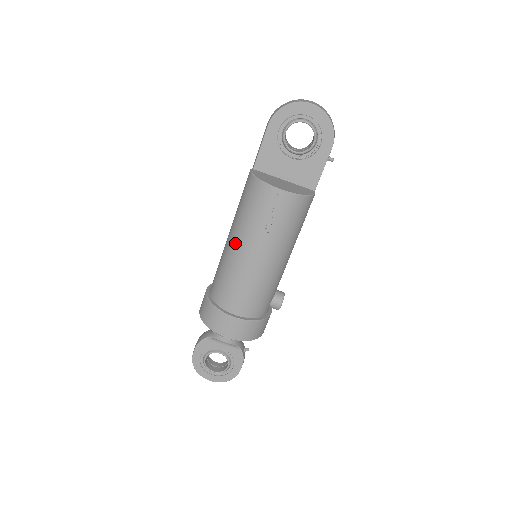
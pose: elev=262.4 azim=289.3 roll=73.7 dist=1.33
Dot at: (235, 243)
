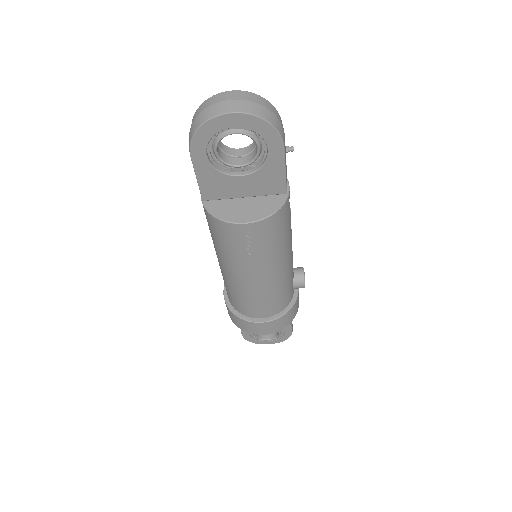
Dot at: (226, 269)
